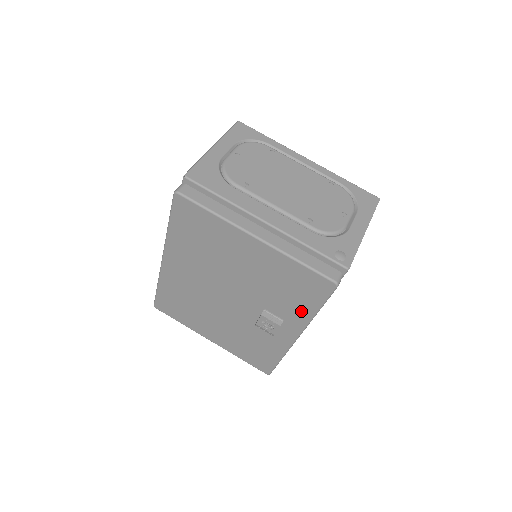
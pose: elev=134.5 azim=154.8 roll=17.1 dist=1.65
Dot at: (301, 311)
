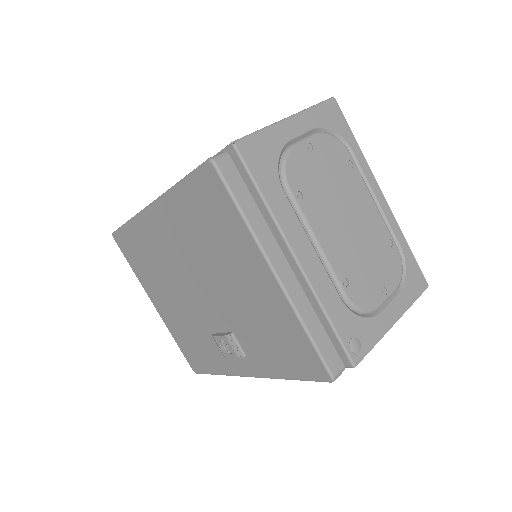
Dot at: (272, 365)
